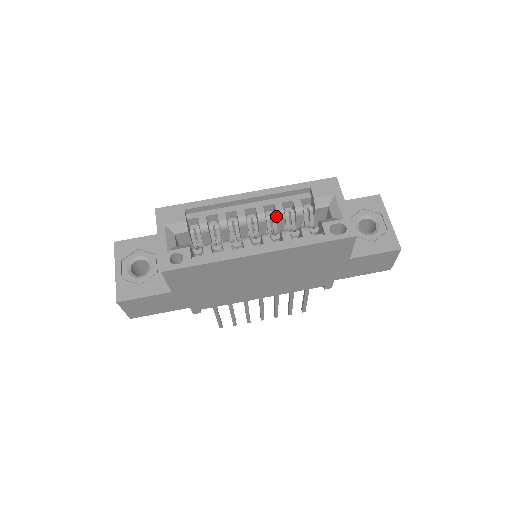
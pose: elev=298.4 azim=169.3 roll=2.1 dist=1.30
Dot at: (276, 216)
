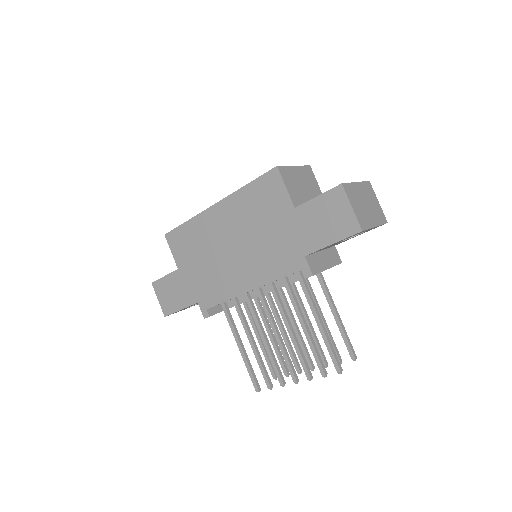
Dot at: occluded
